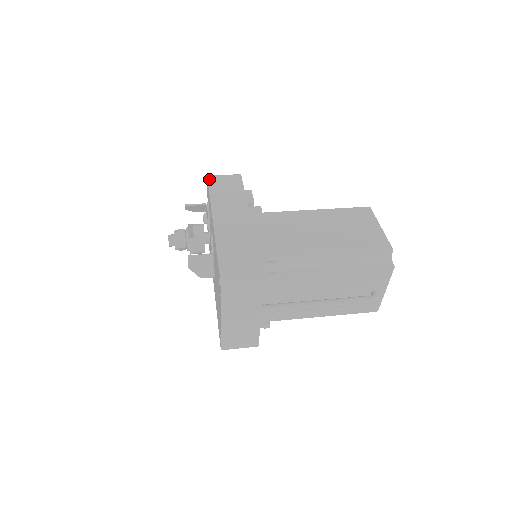
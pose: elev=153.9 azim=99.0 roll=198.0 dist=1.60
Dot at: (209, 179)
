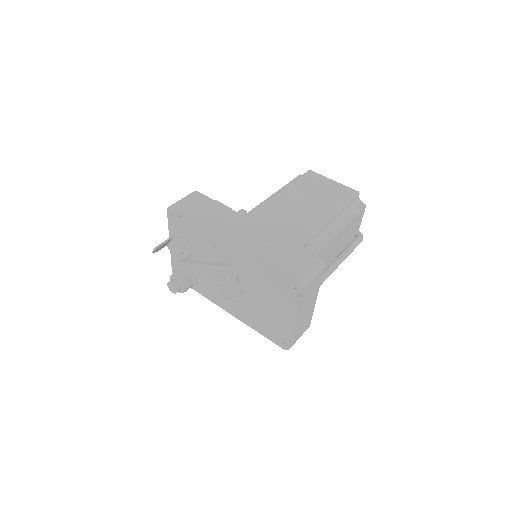
Dot at: (177, 208)
